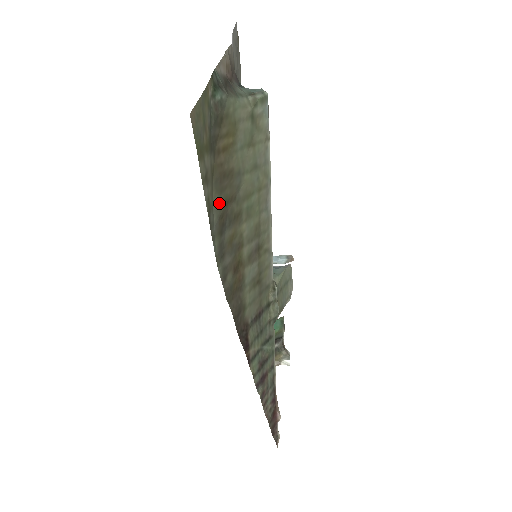
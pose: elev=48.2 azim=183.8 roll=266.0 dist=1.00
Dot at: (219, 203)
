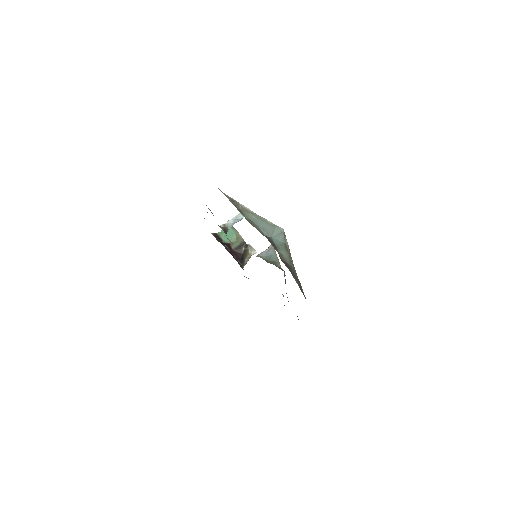
Dot at: occluded
